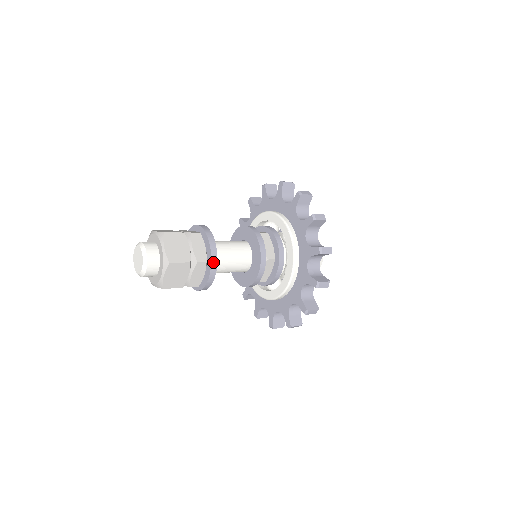
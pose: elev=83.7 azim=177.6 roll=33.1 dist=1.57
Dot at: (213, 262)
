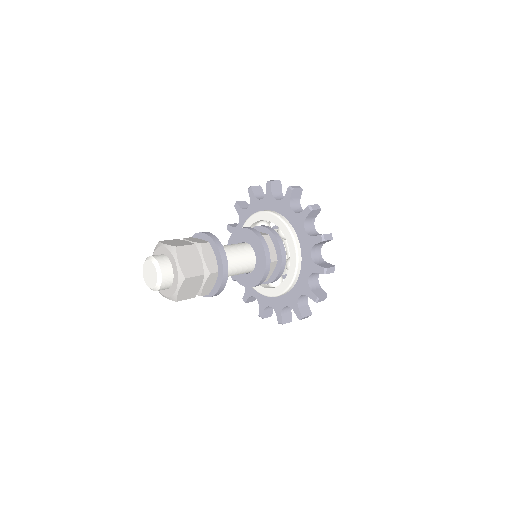
Dot at: occluded
